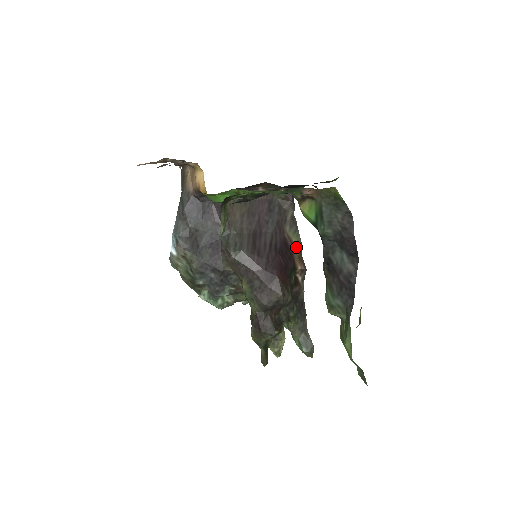
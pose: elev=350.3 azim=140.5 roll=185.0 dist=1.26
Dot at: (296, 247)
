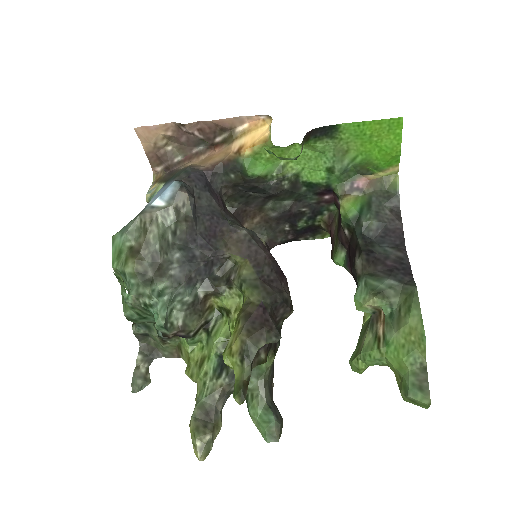
Dot at: occluded
